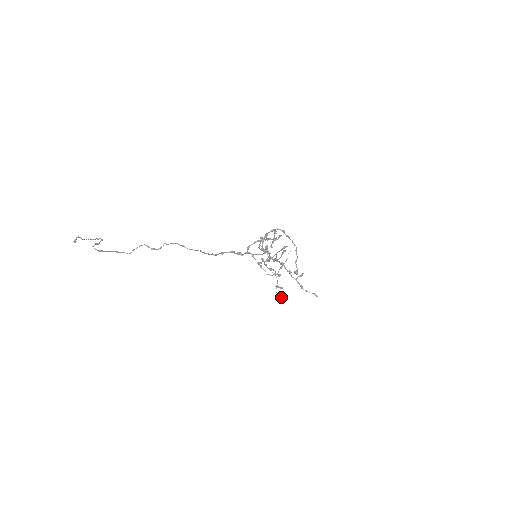
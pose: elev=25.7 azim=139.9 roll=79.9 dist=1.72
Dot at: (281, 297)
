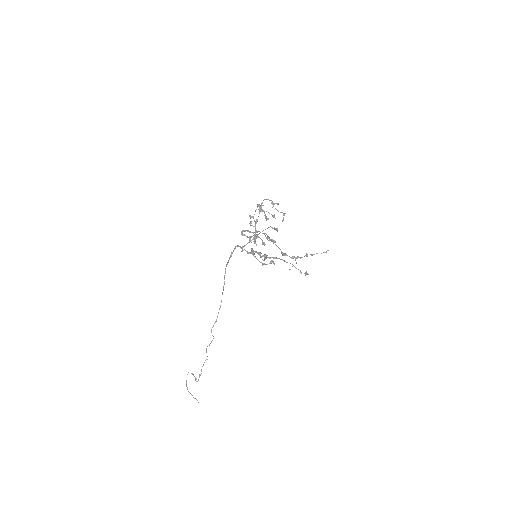
Dot at: occluded
